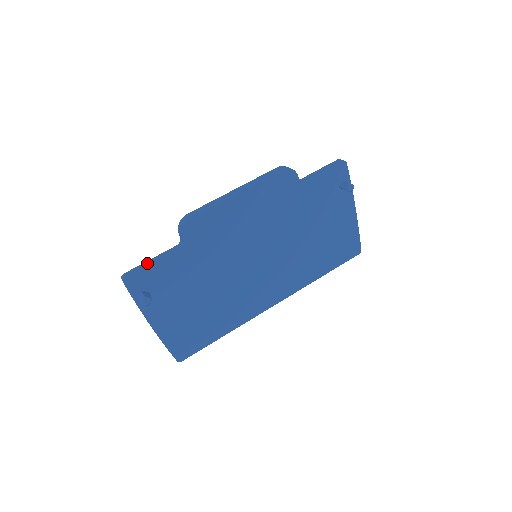
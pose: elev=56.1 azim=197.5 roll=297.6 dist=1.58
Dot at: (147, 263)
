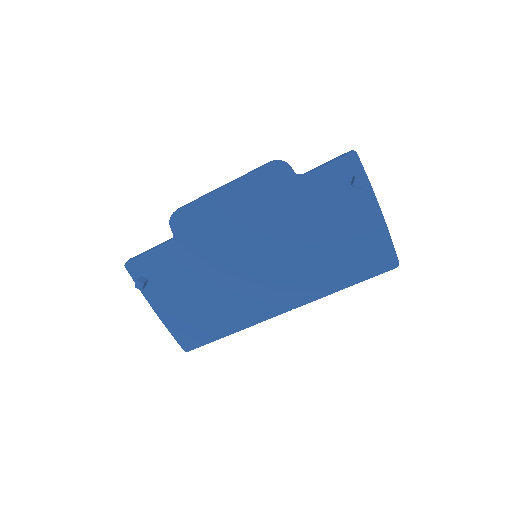
Dot at: (146, 251)
